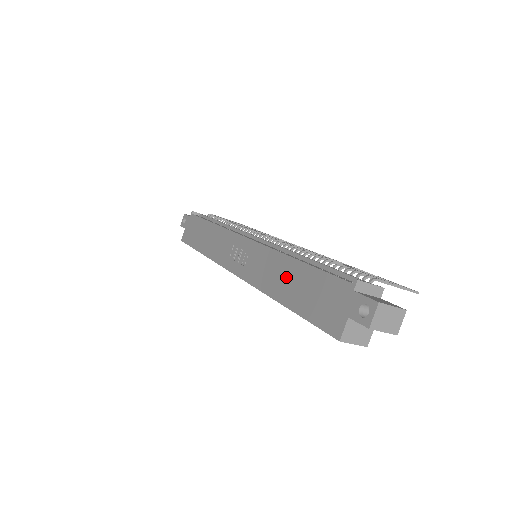
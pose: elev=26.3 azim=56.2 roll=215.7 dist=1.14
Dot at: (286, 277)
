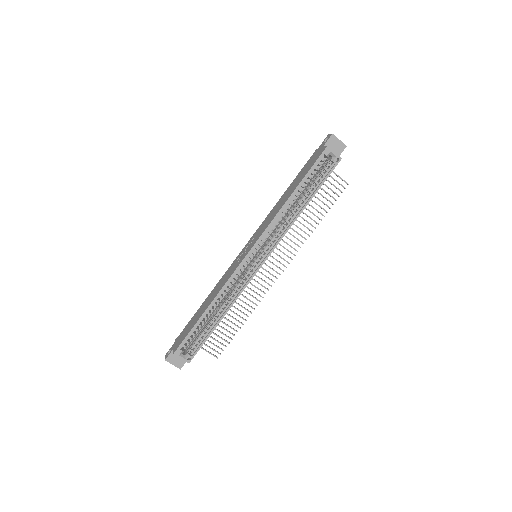
Dot at: (285, 196)
